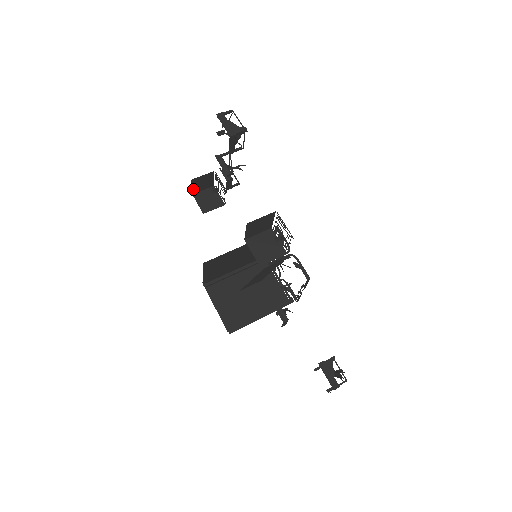
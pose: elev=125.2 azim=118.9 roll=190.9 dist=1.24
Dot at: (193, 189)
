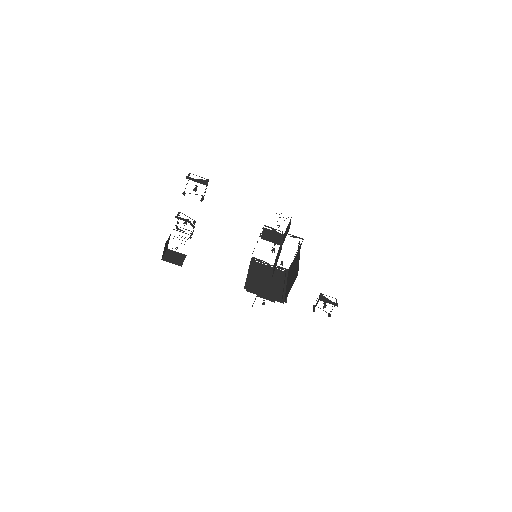
Dot at: occluded
